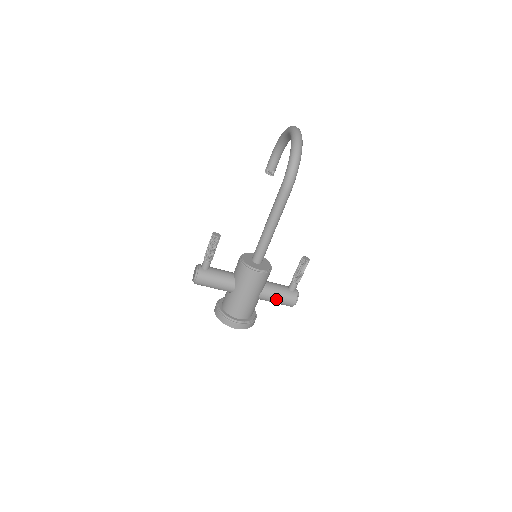
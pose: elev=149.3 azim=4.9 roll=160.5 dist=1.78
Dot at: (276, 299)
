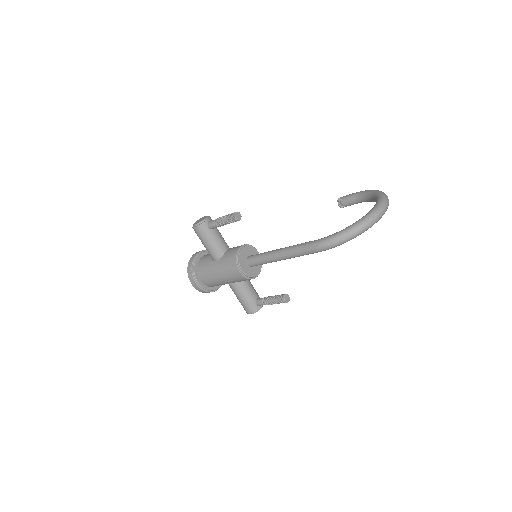
Dot at: (239, 297)
